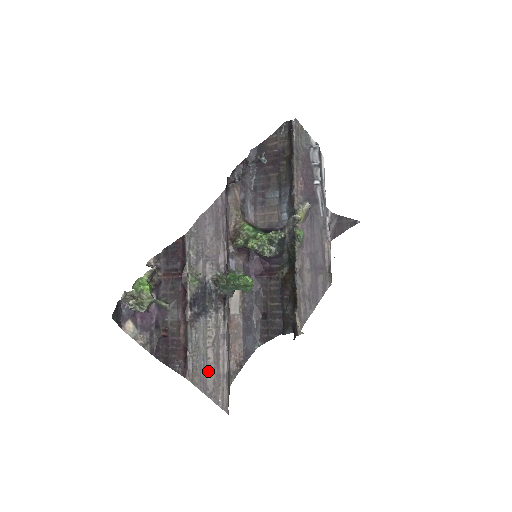
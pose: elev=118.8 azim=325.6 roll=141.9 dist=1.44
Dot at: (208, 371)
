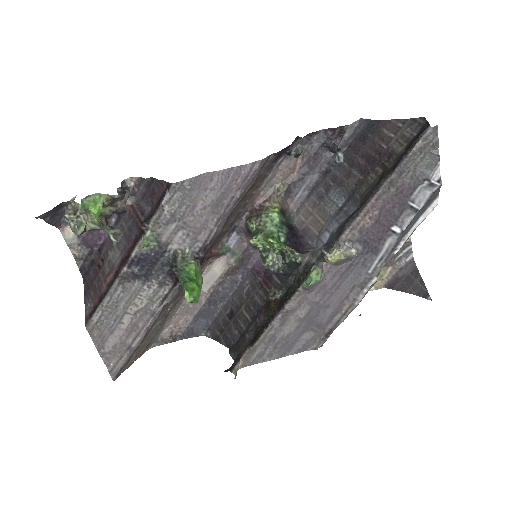
Dot at: (114, 333)
